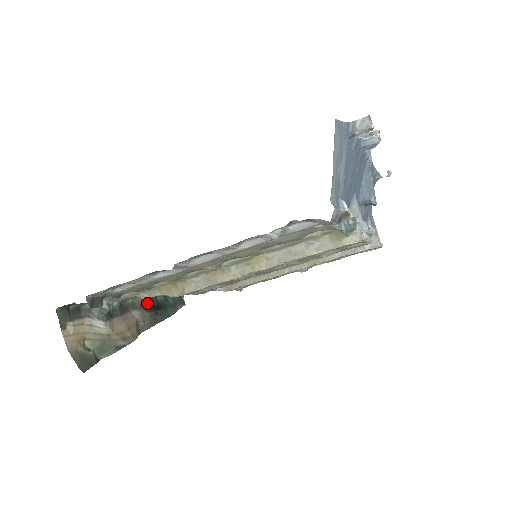
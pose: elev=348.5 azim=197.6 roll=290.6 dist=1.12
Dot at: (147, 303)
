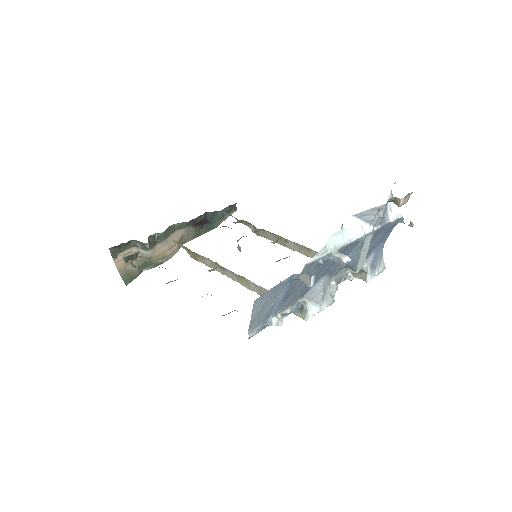
Dot at: (194, 221)
